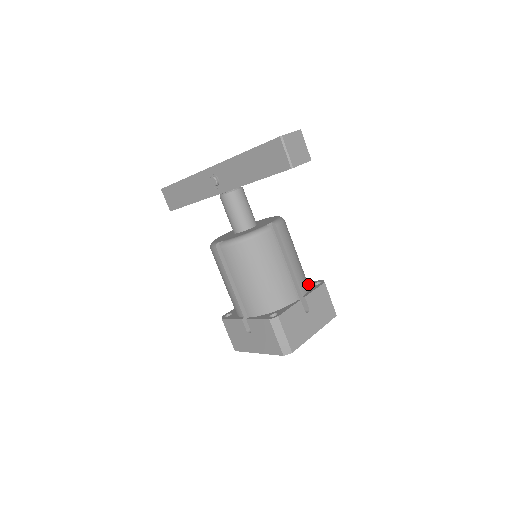
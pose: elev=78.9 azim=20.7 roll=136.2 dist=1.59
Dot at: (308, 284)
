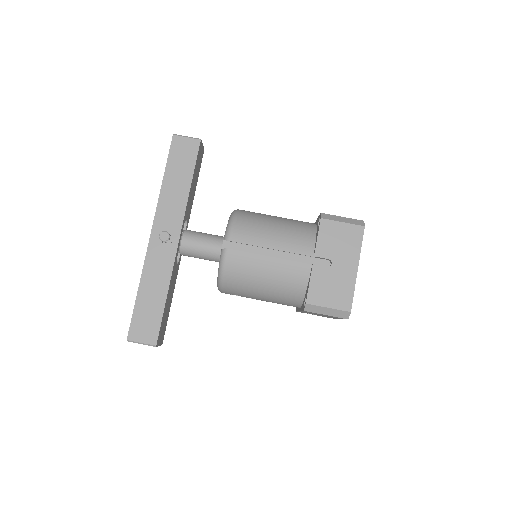
Dot at: occluded
